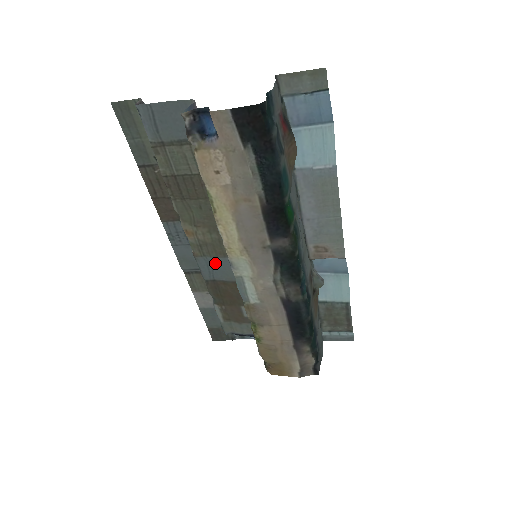
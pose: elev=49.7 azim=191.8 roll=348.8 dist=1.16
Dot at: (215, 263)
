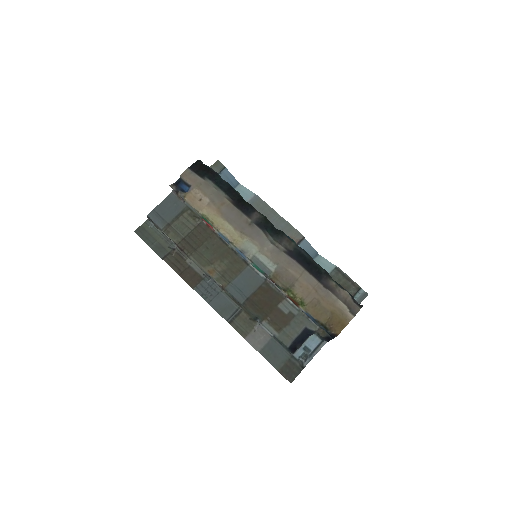
Dot at: (239, 283)
